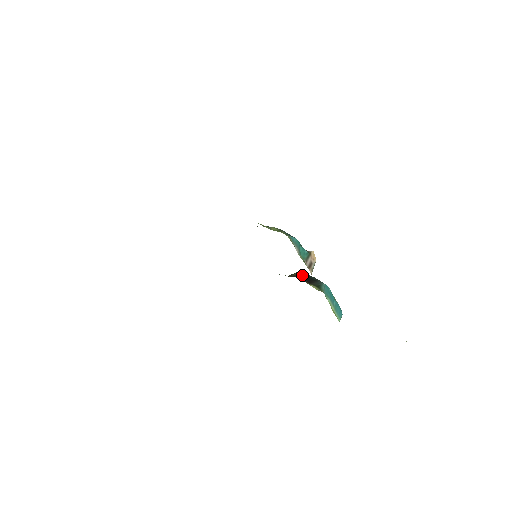
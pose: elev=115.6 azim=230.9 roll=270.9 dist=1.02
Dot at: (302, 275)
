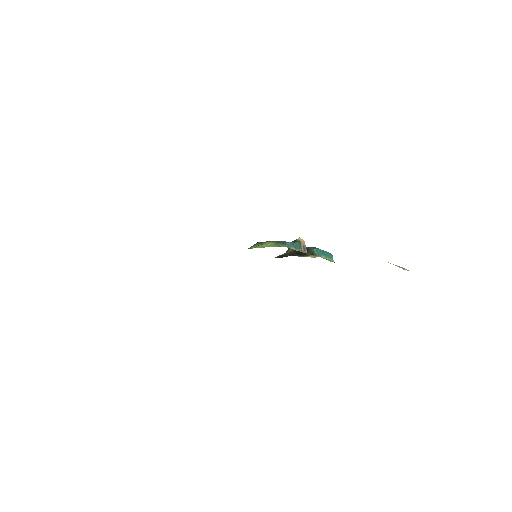
Dot at: (295, 250)
